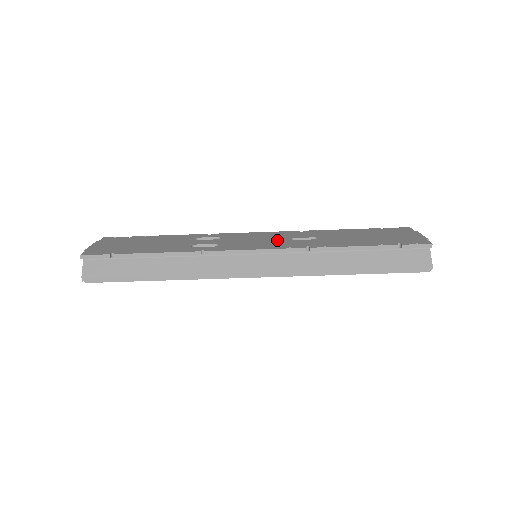
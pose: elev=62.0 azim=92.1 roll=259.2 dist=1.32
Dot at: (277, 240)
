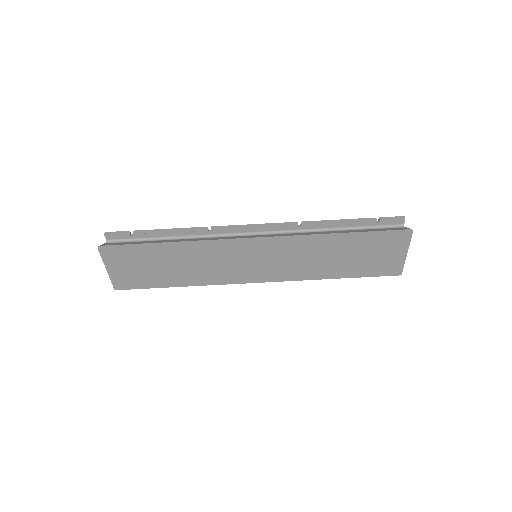
Dot at: occluded
